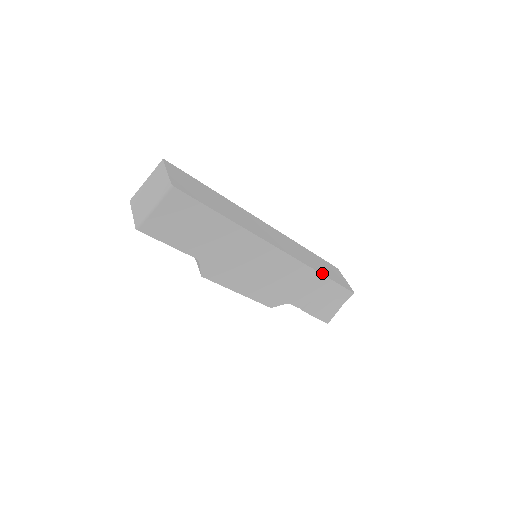
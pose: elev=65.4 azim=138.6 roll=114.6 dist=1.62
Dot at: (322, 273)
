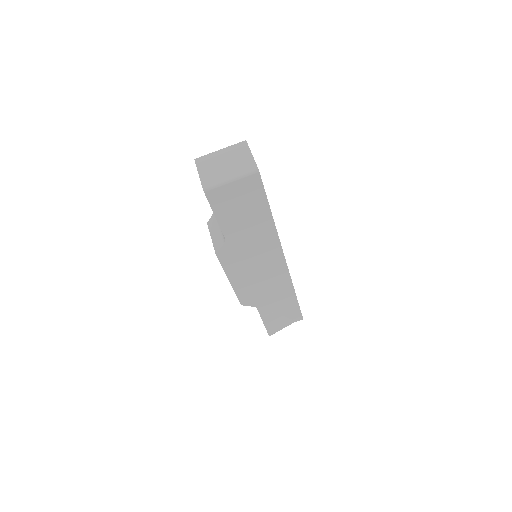
Dot at: (295, 293)
